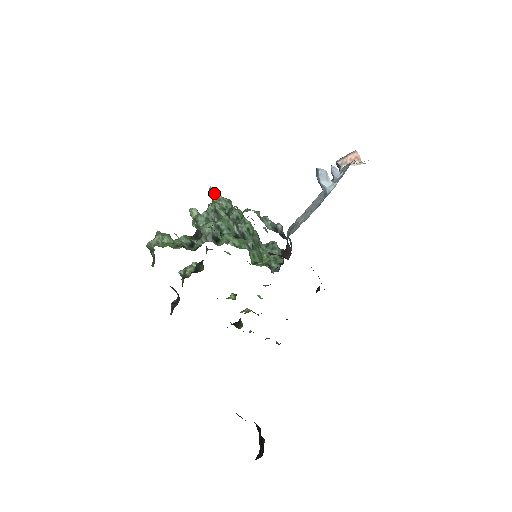
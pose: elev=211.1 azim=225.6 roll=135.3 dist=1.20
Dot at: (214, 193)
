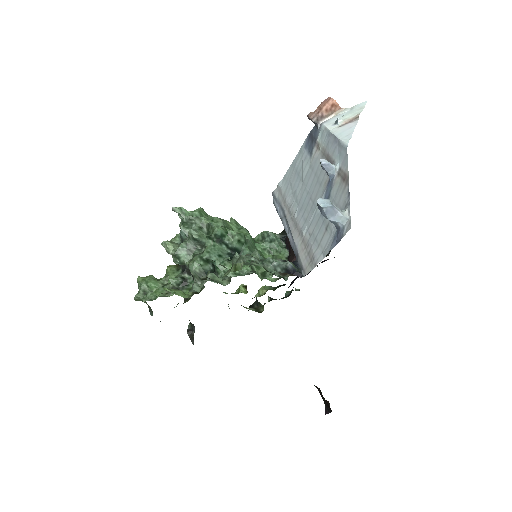
Dot at: (180, 213)
